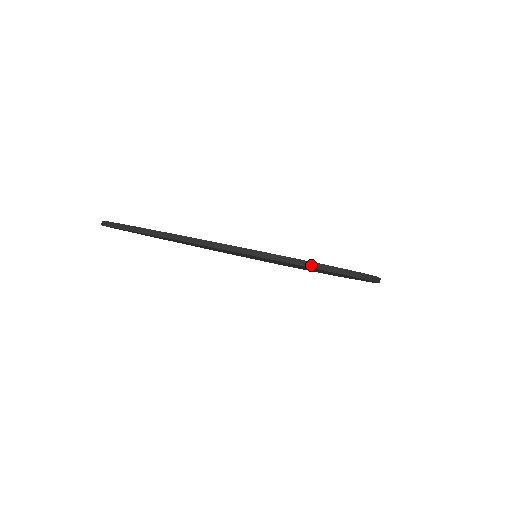
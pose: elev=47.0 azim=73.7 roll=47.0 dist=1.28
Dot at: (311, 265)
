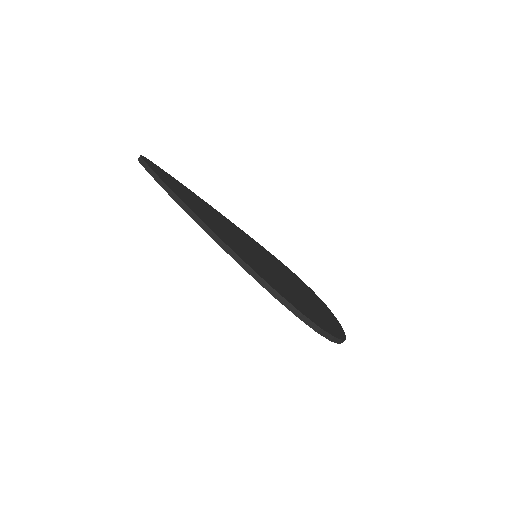
Dot at: (273, 293)
